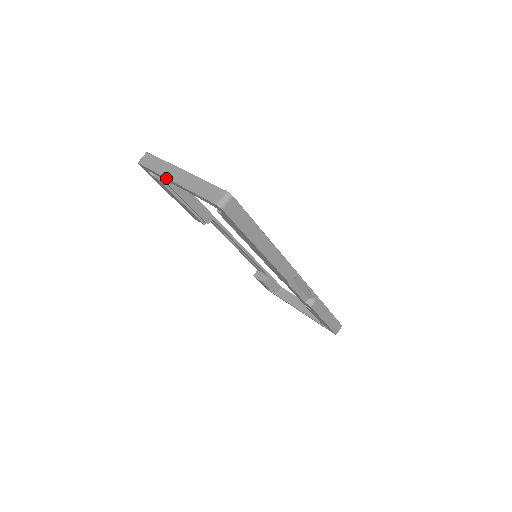
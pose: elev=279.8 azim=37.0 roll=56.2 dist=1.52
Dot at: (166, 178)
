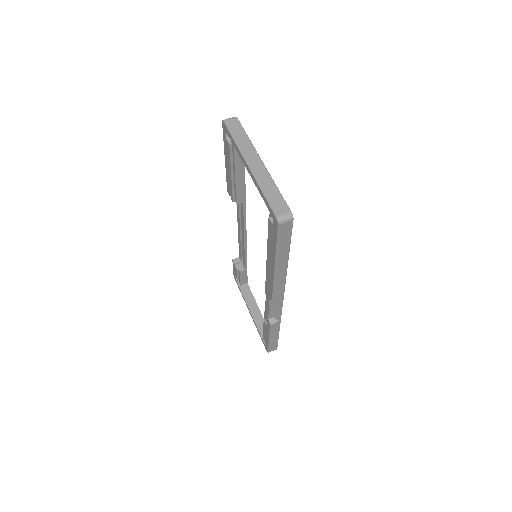
Dot at: (243, 156)
